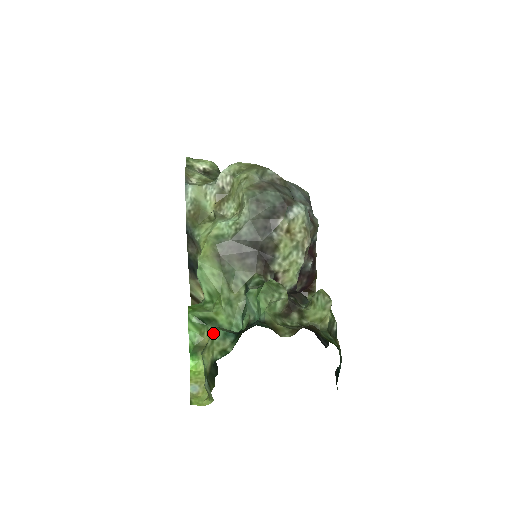
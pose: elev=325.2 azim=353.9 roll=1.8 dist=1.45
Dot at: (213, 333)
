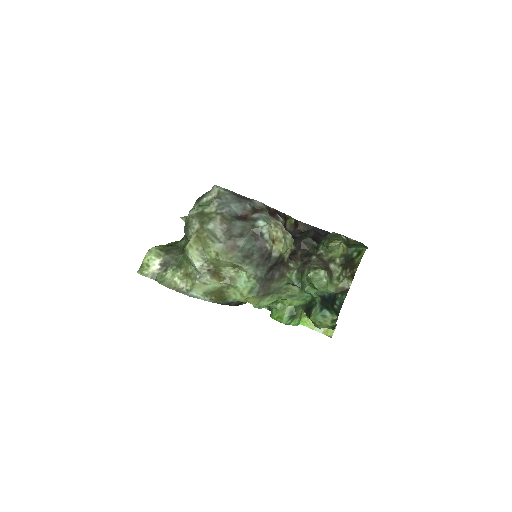
Dot at: (315, 320)
